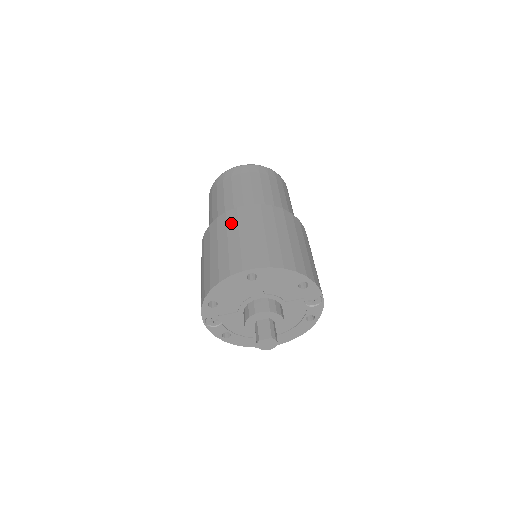
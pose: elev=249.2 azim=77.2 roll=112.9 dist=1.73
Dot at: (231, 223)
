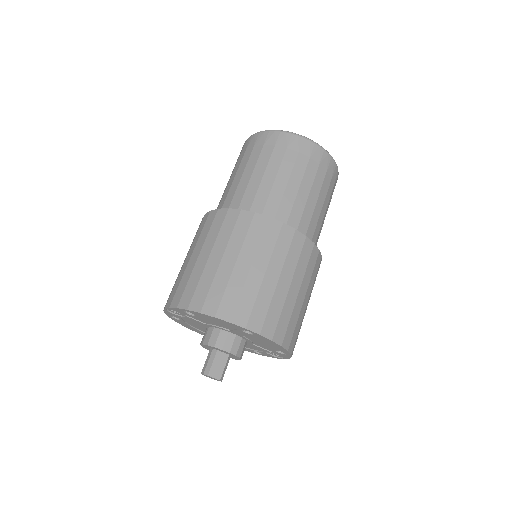
Dot at: (266, 242)
